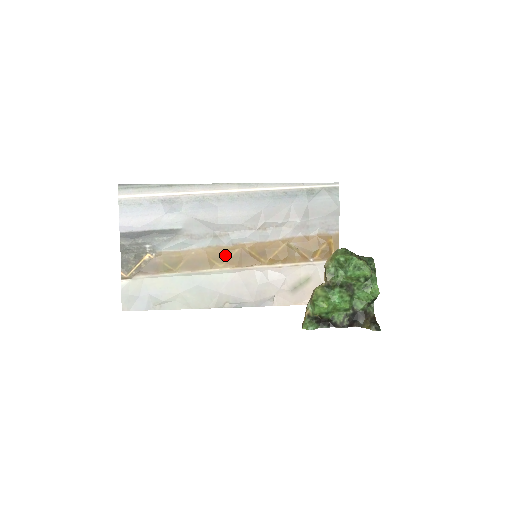
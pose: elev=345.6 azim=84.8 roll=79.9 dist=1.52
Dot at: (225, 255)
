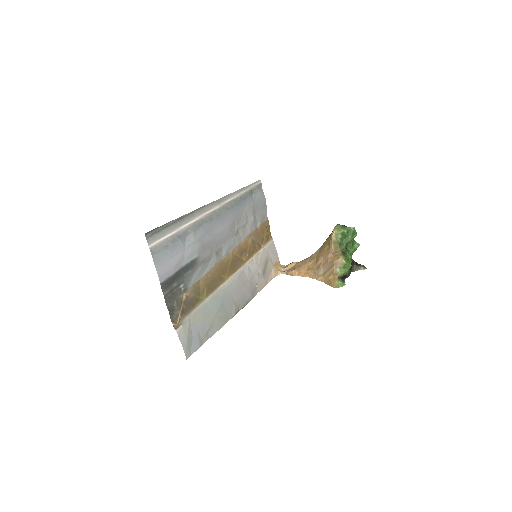
Dot at: (226, 266)
